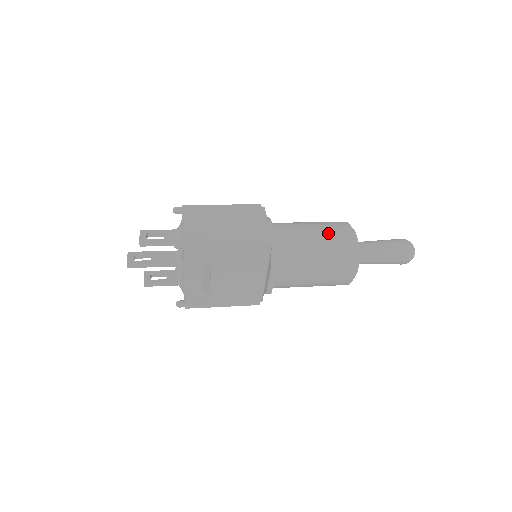
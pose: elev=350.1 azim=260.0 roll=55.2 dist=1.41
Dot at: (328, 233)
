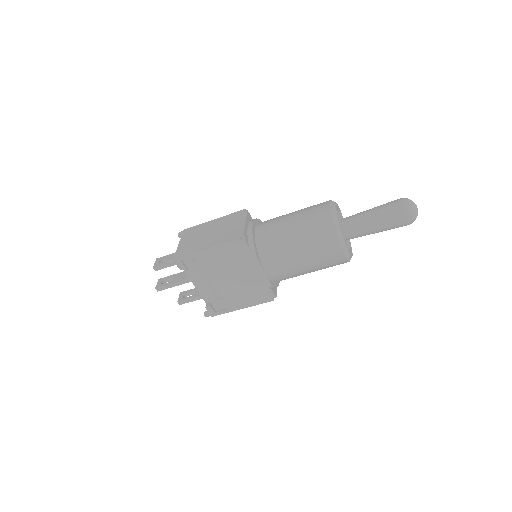
Dot at: (305, 215)
